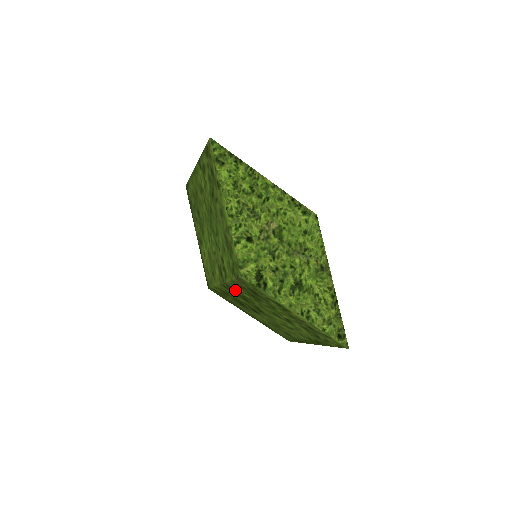
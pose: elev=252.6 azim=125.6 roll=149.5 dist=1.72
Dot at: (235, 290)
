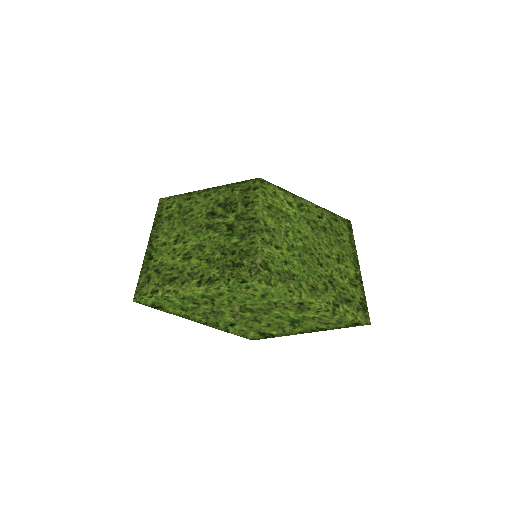
Dot at: occluded
